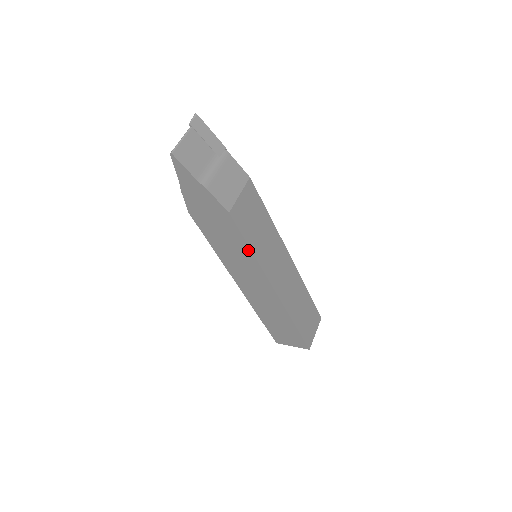
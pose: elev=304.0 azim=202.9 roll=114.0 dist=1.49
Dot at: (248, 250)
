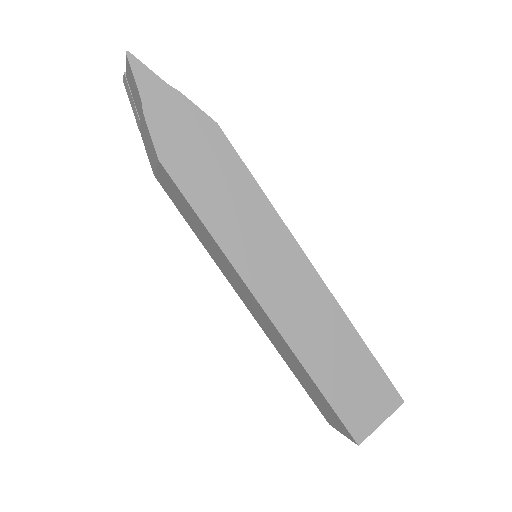
Dot at: (256, 189)
